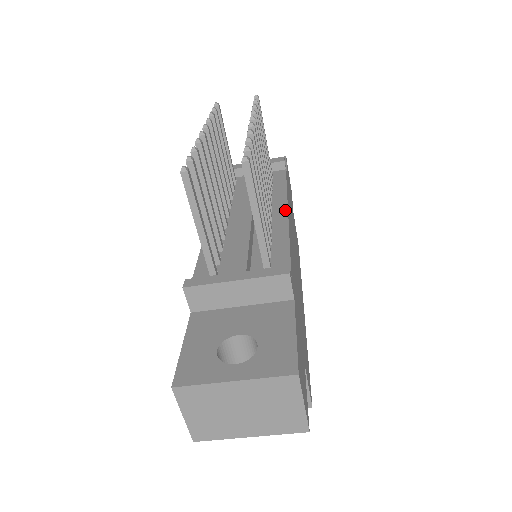
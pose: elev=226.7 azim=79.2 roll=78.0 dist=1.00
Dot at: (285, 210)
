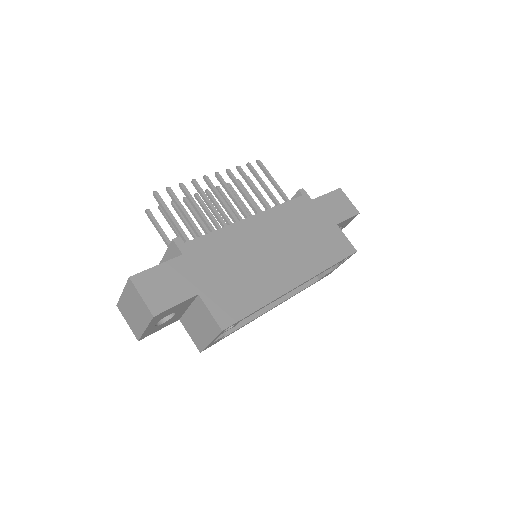
Dot at: (250, 217)
